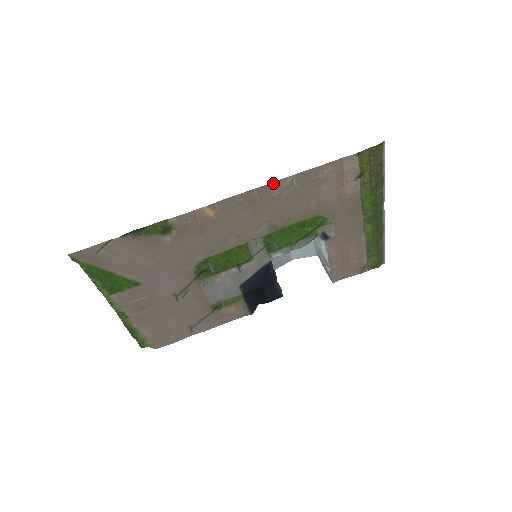
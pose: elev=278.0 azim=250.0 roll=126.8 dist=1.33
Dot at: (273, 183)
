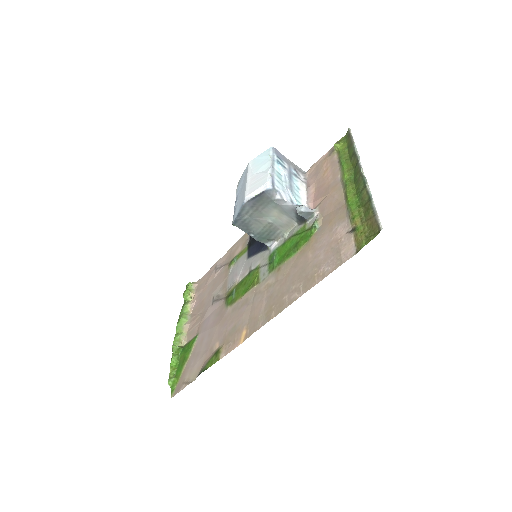
Dot at: (286, 306)
